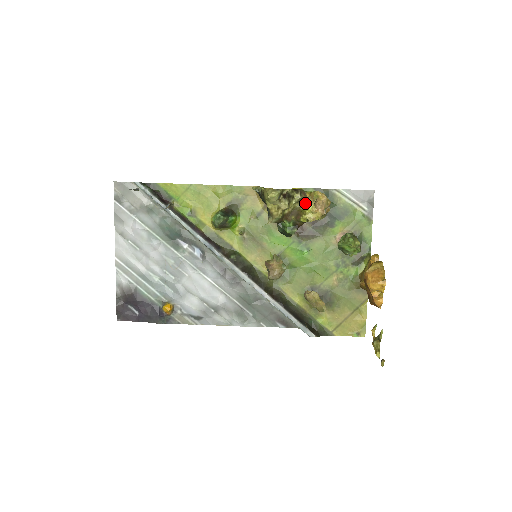
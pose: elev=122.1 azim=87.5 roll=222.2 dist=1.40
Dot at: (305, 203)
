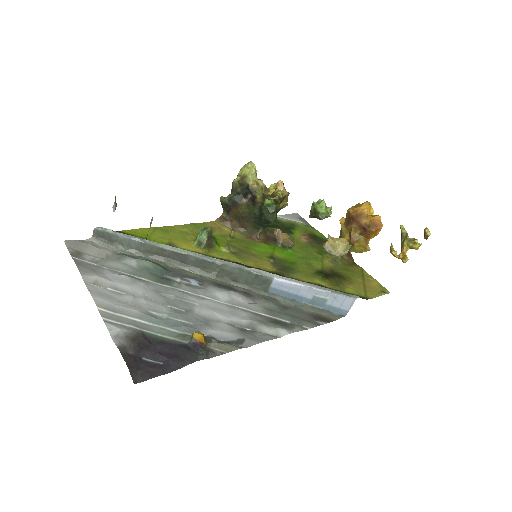
Dot at: (270, 191)
